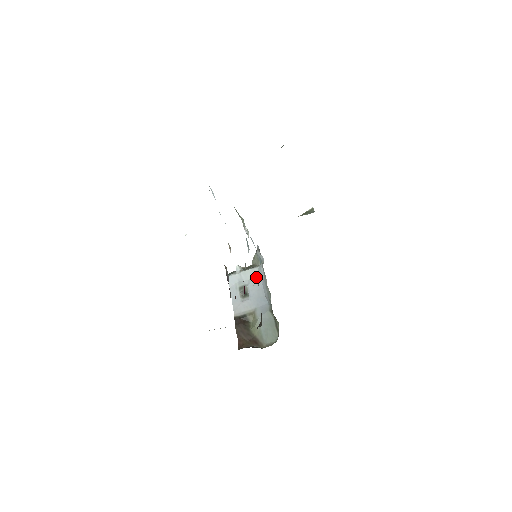
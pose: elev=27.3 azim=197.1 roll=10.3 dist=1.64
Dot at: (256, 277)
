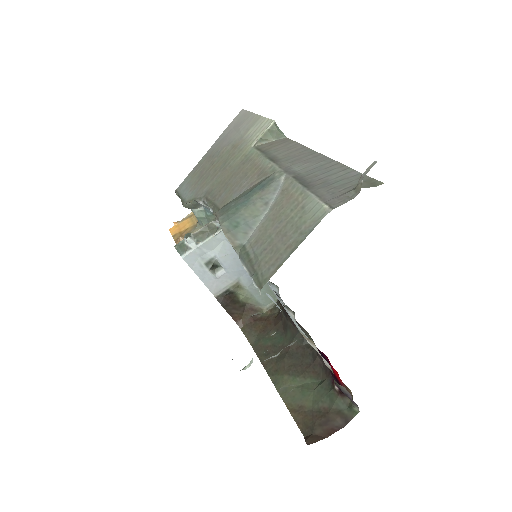
Dot at: occluded
